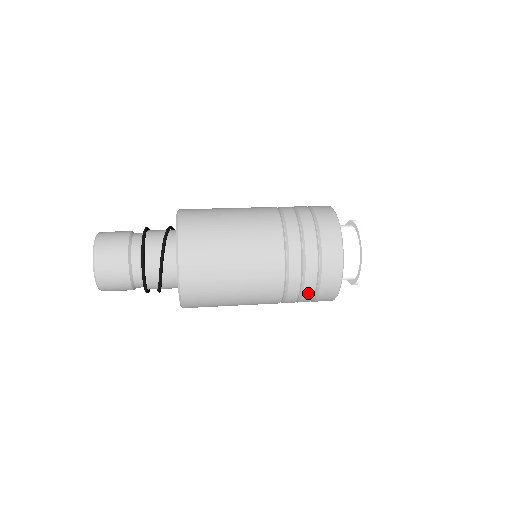
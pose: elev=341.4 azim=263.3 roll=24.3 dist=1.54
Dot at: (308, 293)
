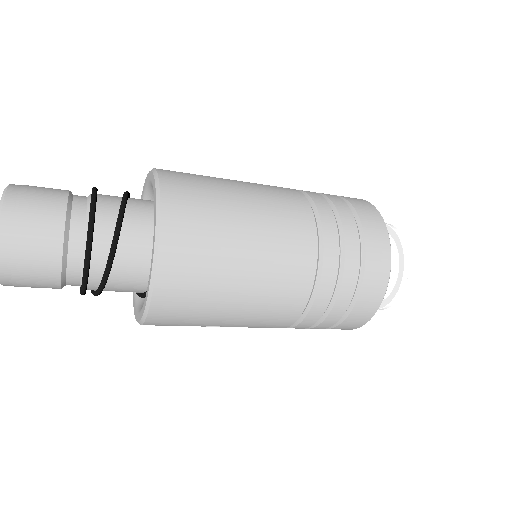
Dot at: (351, 246)
